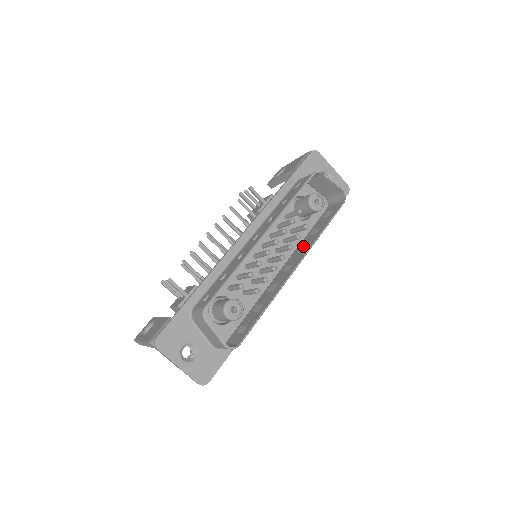
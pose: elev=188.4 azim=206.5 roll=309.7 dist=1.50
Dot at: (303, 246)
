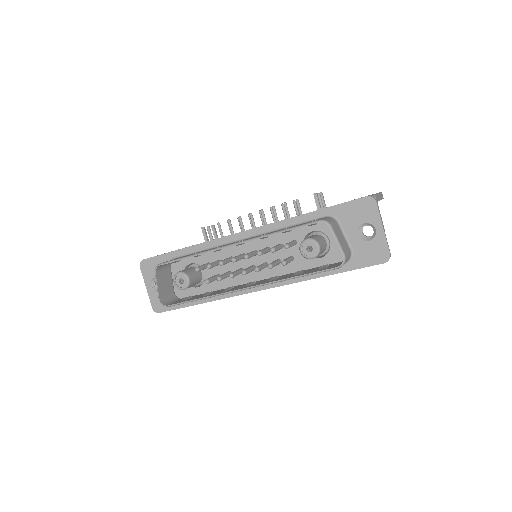
Dot at: (277, 277)
